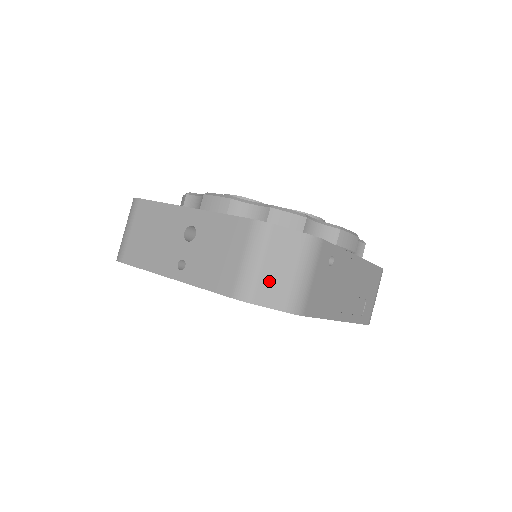
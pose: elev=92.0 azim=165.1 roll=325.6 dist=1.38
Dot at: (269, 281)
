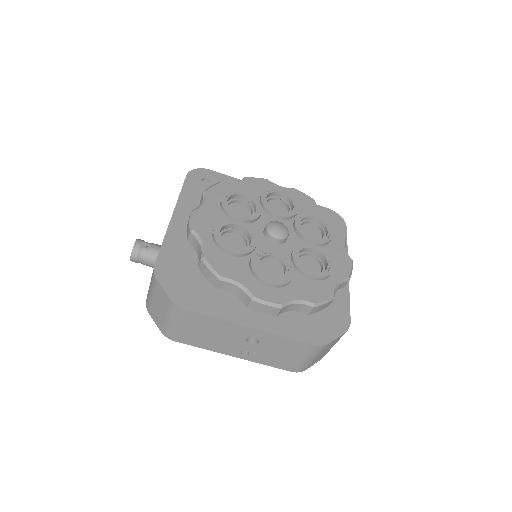
Dot at: (317, 359)
